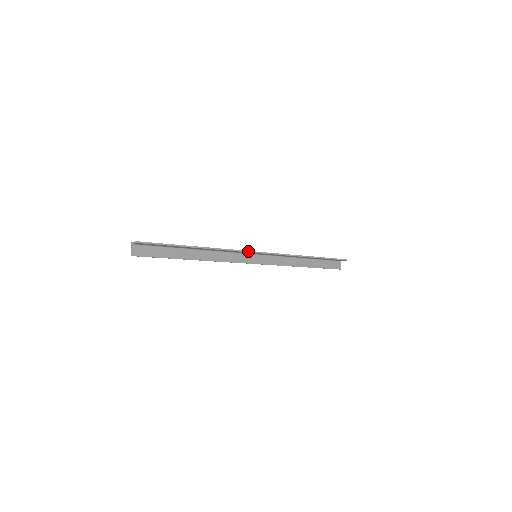
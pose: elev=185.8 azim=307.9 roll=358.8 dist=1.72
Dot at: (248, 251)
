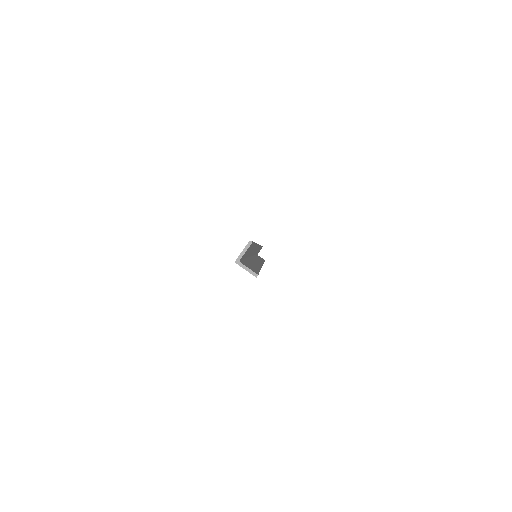
Dot at: occluded
